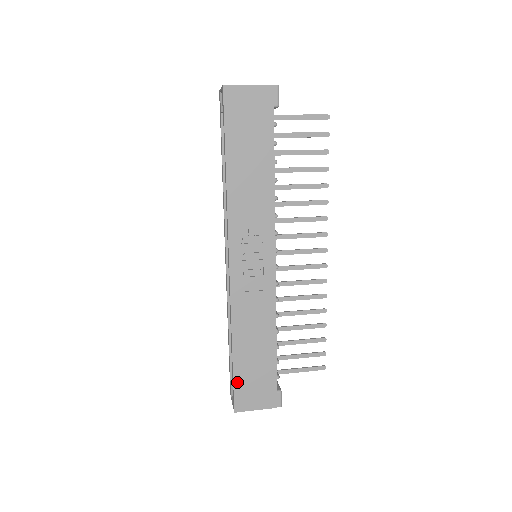
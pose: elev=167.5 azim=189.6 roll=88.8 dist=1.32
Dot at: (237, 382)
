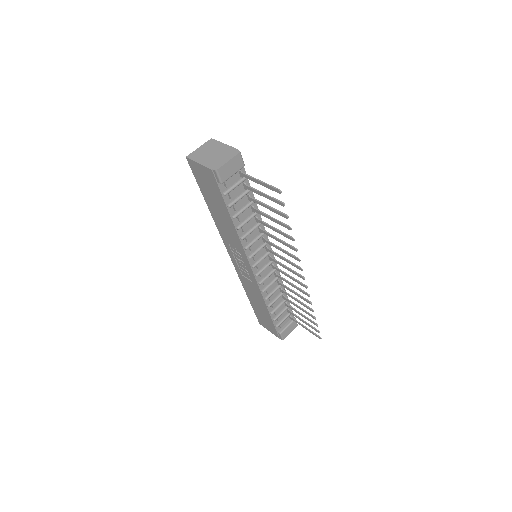
Dot at: (256, 312)
